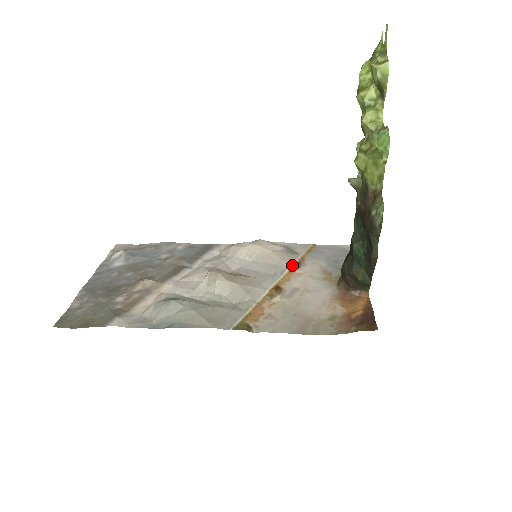
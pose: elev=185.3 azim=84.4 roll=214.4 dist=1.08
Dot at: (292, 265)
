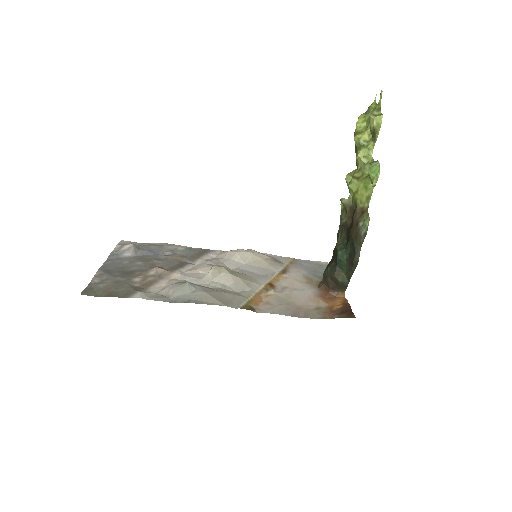
Dot at: (279, 270)
